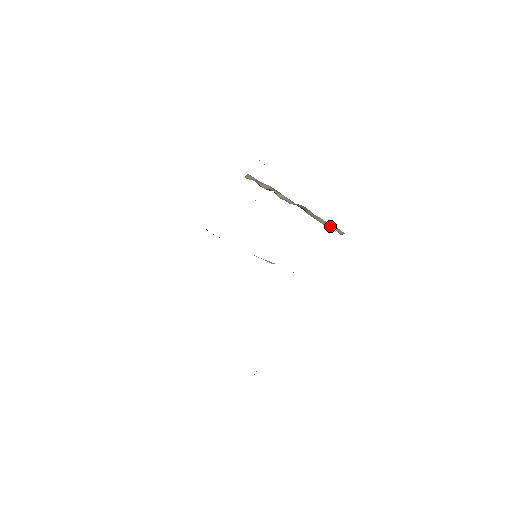
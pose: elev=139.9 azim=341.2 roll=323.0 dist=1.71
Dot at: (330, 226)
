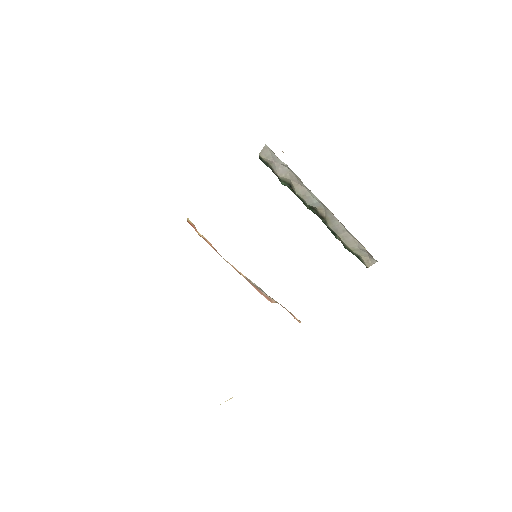
Dot at: (356, 249)
